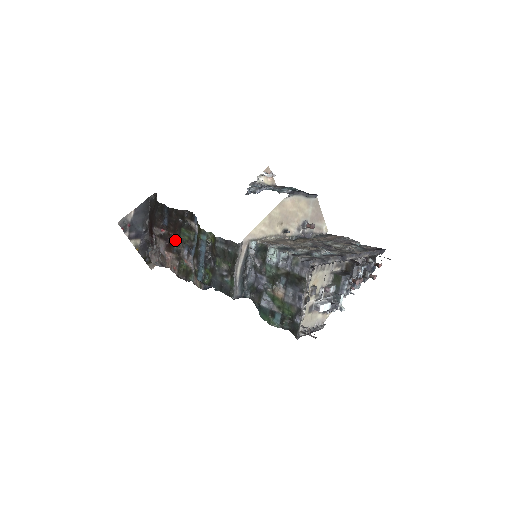
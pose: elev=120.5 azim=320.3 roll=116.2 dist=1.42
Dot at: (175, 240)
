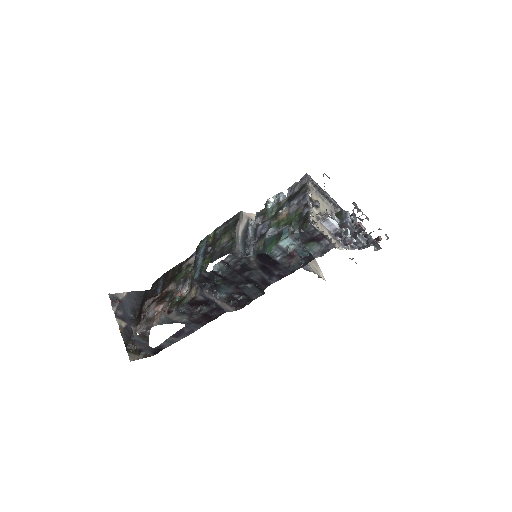
Dot at: (169, 291)
